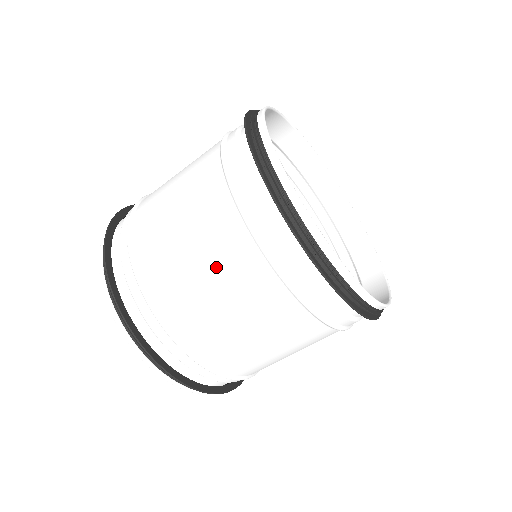
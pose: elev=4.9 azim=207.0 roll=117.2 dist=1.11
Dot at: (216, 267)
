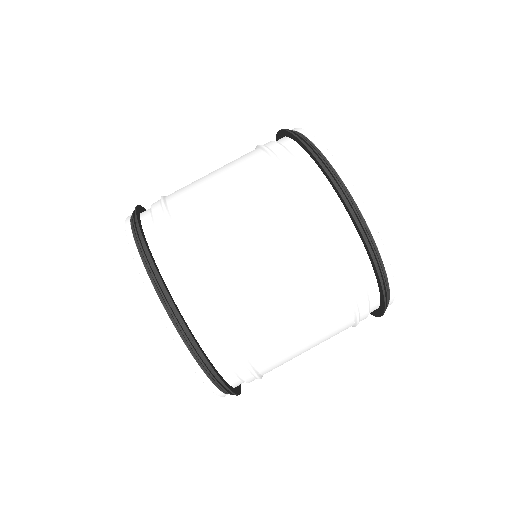
Dot at: (315, 325)
